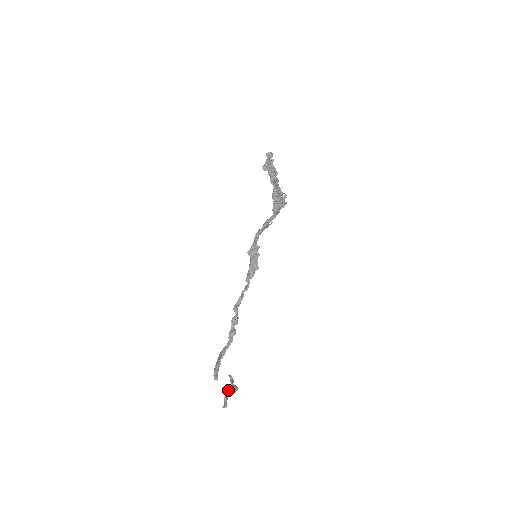
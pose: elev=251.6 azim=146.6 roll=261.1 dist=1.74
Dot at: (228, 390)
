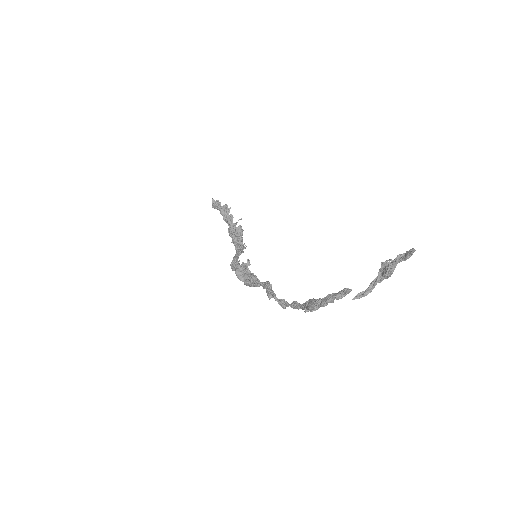
Dot at: (386, 264)
